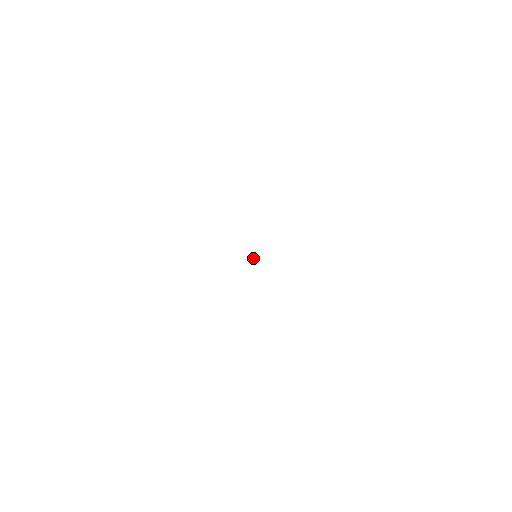
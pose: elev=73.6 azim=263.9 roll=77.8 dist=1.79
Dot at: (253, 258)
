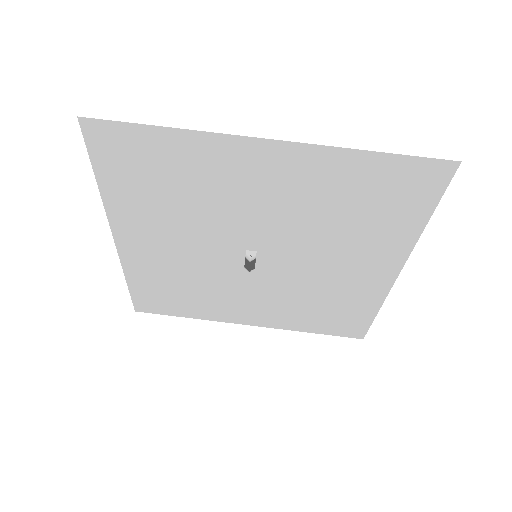
Dot at: (252, 251)
